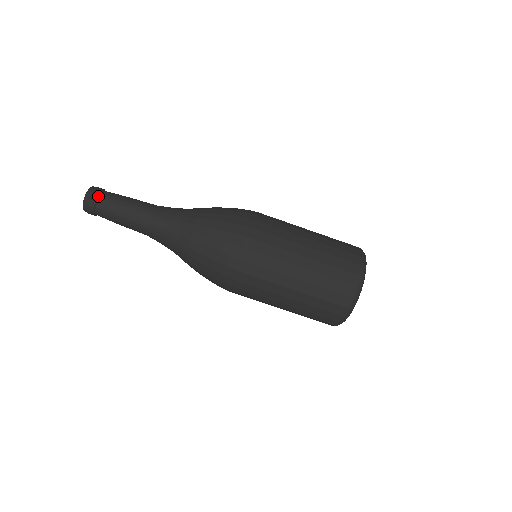
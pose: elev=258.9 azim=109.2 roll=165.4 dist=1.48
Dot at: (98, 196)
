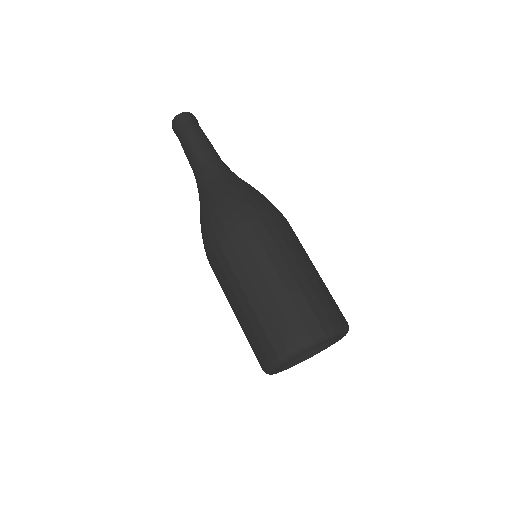
Dot at: (181, 123)
